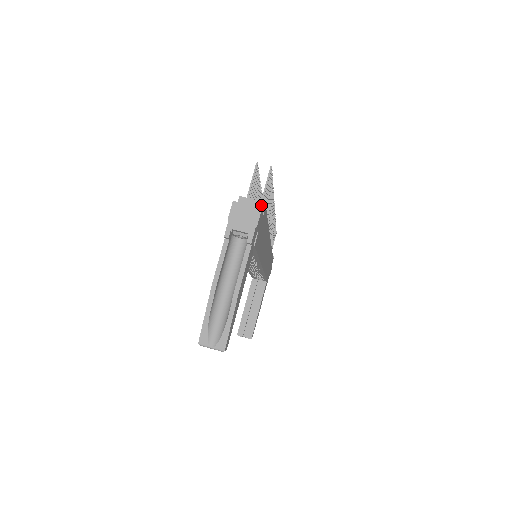
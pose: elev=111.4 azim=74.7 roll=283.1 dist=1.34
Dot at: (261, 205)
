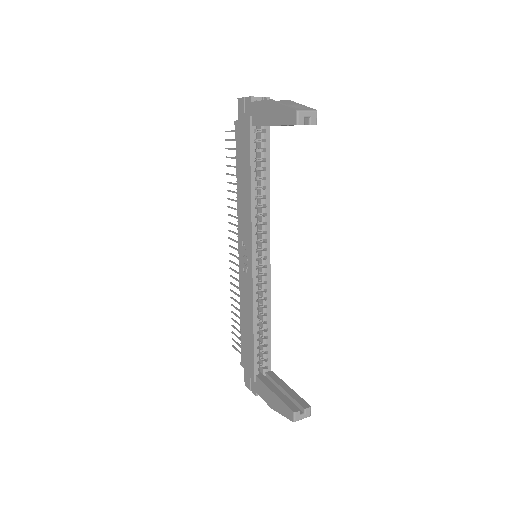
Dot at: occluded
